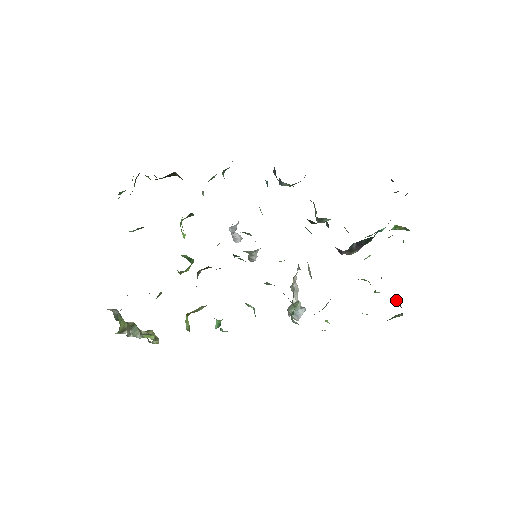
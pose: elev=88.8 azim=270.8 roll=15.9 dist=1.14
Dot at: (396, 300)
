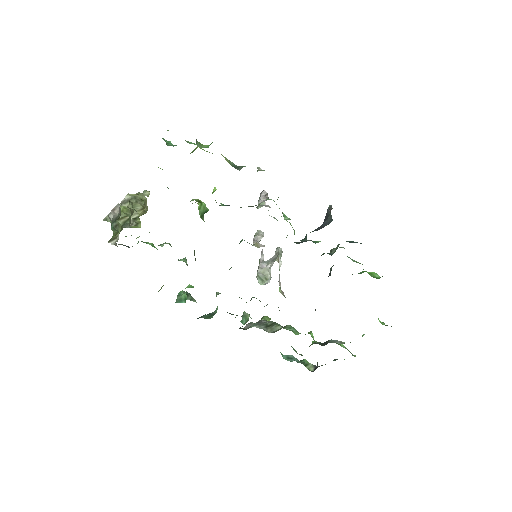
Dot at: occluded
